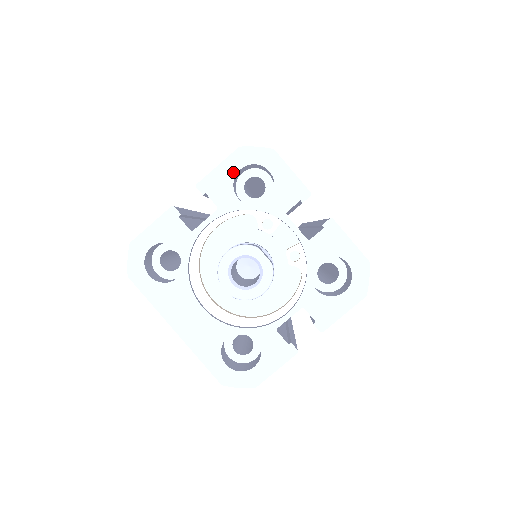
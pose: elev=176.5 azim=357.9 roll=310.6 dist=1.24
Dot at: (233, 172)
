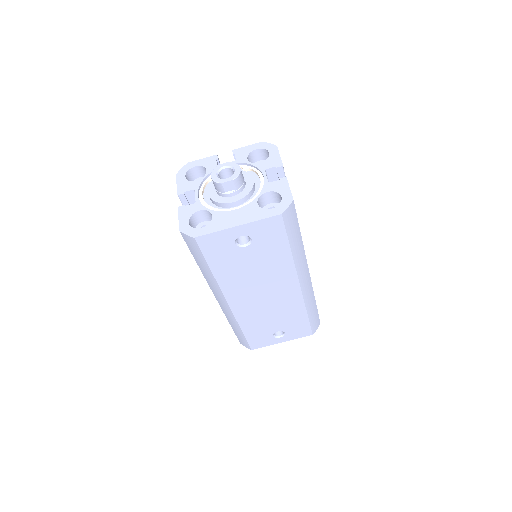
Dot at: (184, 179)
